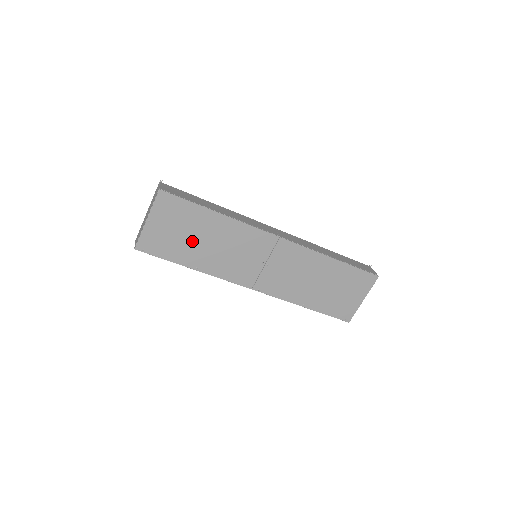
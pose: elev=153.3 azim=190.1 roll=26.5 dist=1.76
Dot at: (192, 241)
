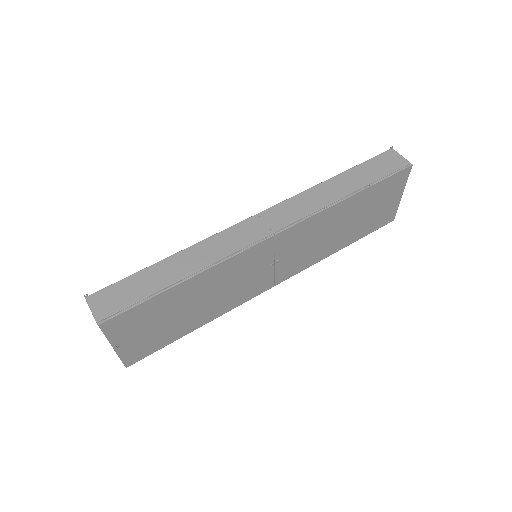
Dot at: (179, 317)
